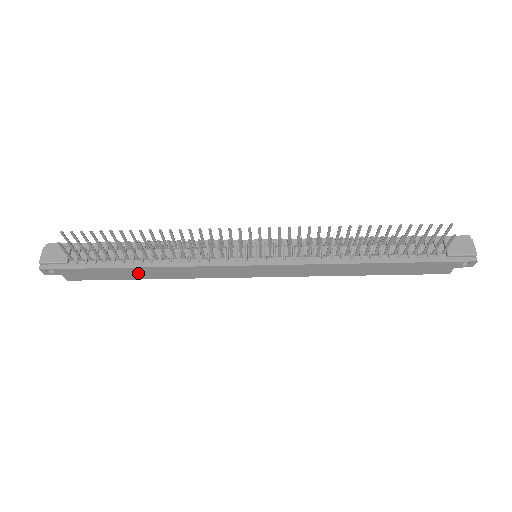
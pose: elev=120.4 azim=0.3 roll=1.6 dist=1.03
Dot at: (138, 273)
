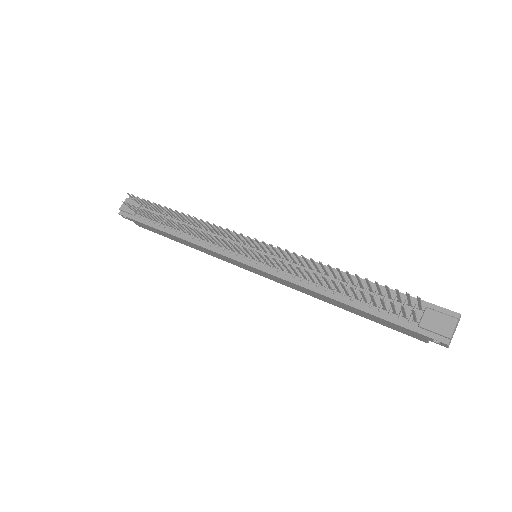
Dot at: (175, 238)
